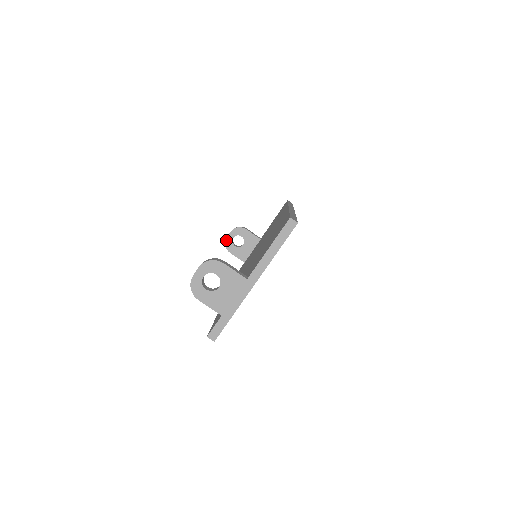
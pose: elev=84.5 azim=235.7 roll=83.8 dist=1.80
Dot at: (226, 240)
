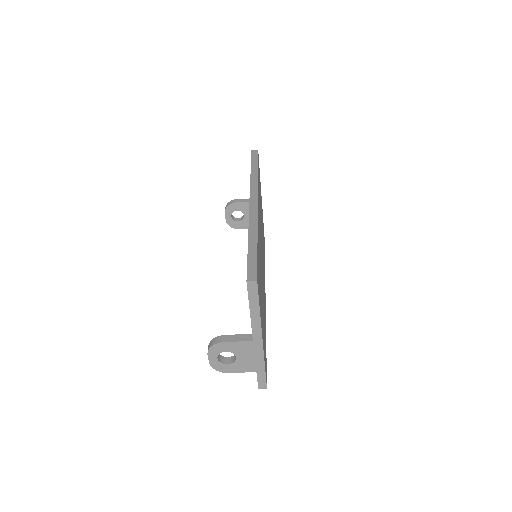
Dot at: (227, 222)
